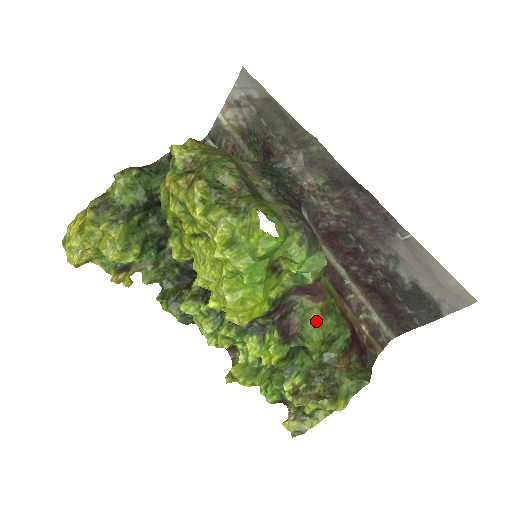
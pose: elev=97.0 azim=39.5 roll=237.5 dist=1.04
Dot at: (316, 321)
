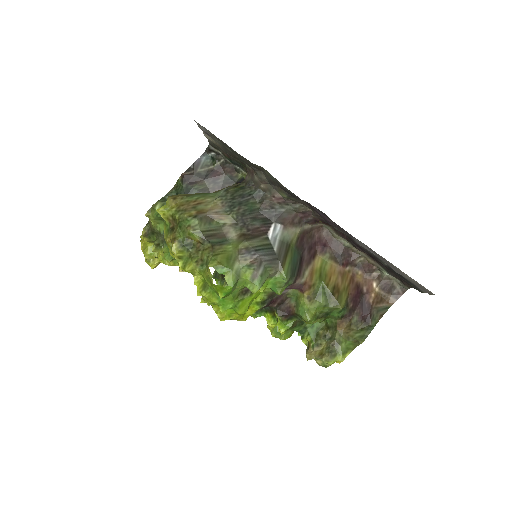
Dot at: (305, 307)
